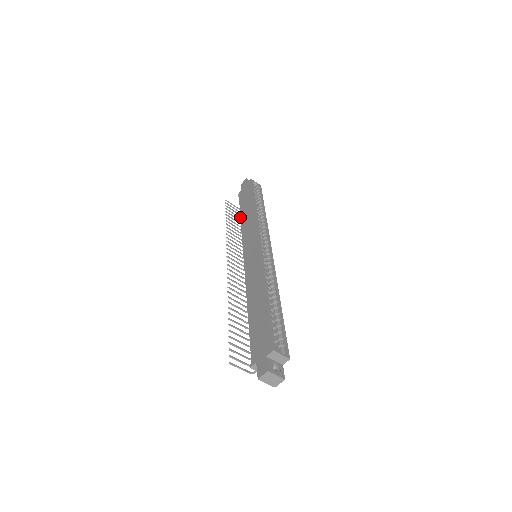
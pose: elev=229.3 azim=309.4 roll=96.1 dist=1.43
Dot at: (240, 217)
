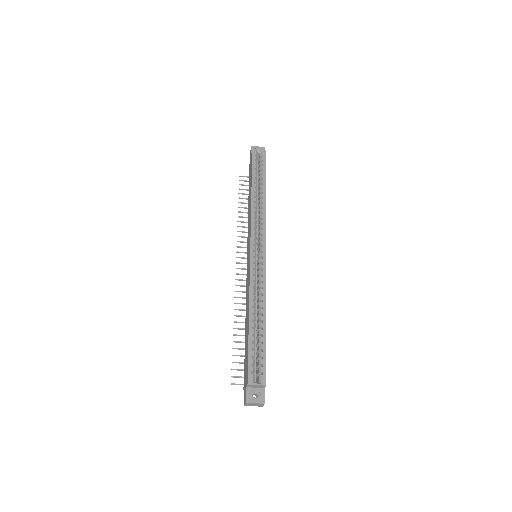
Dot at: (248, 201)
